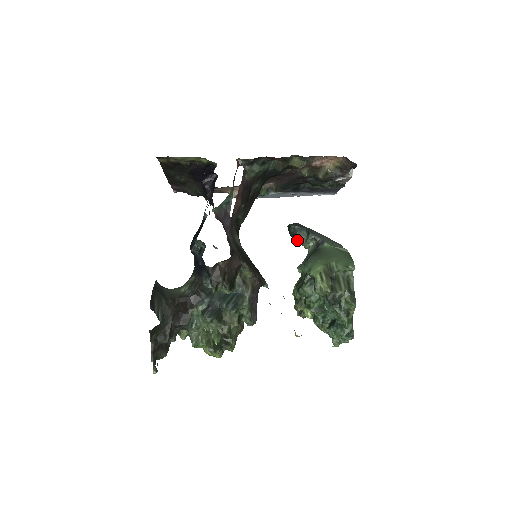
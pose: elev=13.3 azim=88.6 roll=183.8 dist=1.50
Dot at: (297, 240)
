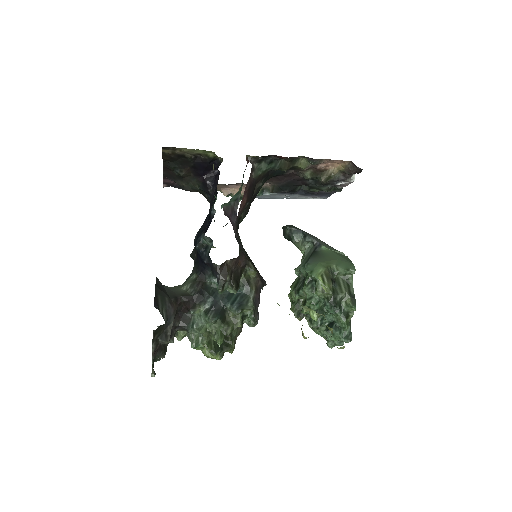
Dot at: (292, 242)
